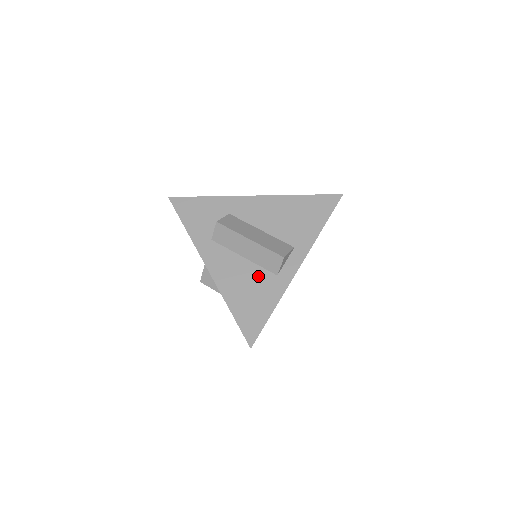
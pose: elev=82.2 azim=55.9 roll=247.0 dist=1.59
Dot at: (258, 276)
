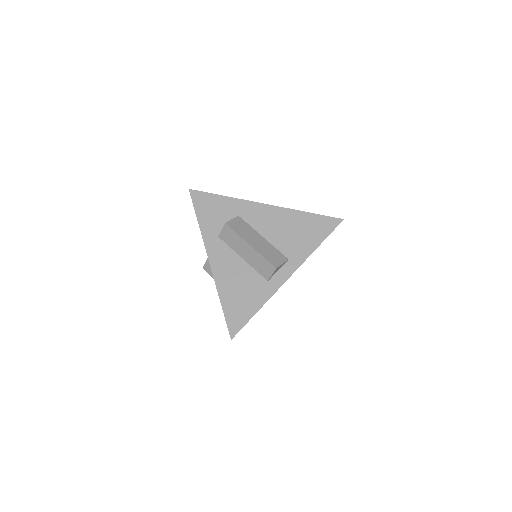
Dot at: (251, 278)
